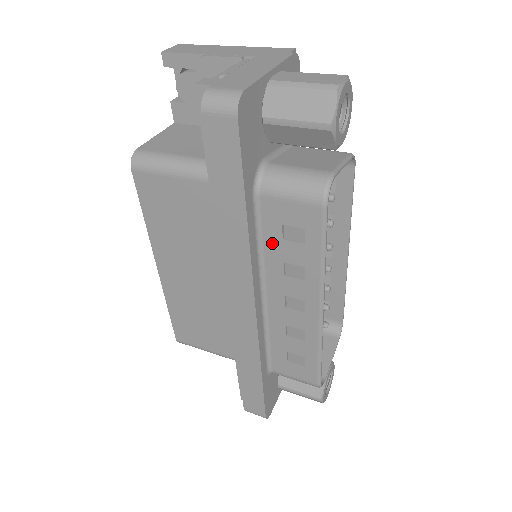
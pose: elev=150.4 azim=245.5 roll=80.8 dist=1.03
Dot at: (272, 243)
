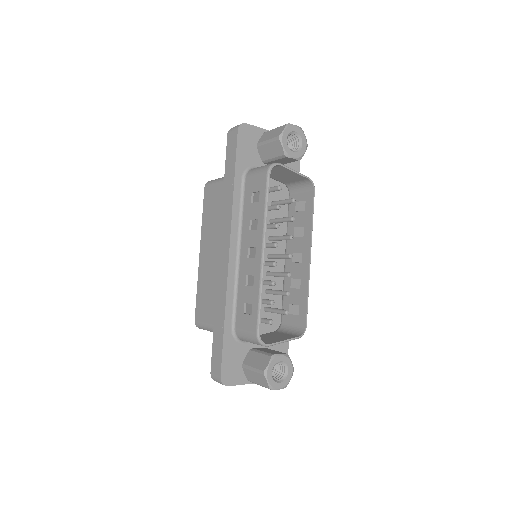
Dot at: (247, 208)
